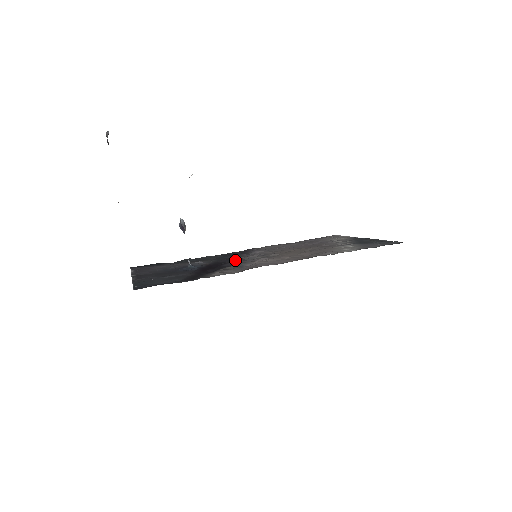
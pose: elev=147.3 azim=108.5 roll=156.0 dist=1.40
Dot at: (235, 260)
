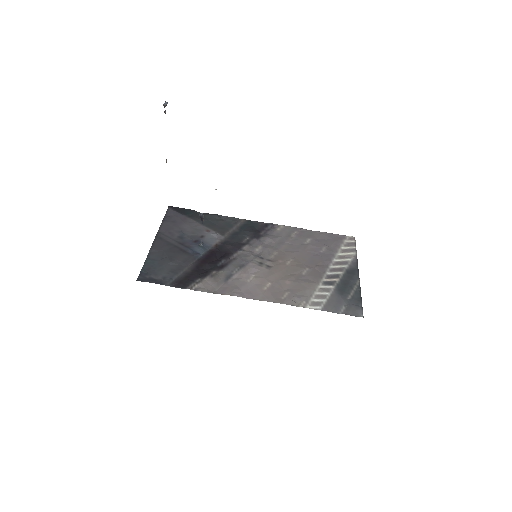
Dot at: (239, 252)
